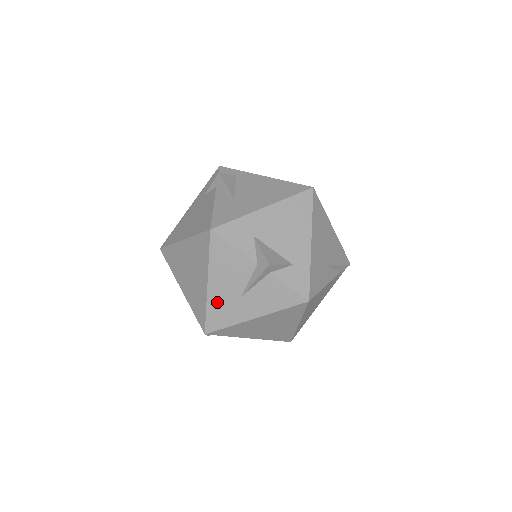
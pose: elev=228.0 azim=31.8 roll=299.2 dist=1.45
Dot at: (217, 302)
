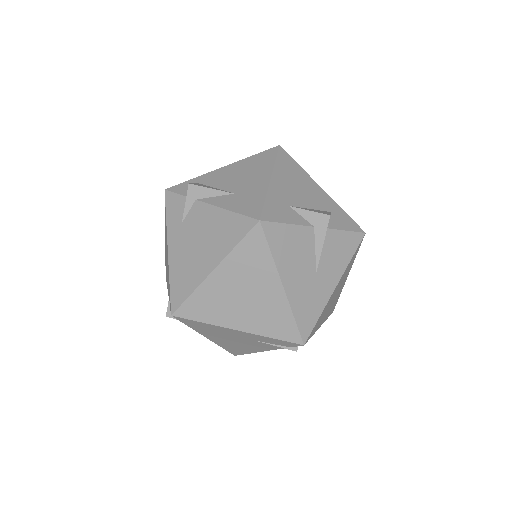
Dot at: (299, 298)
